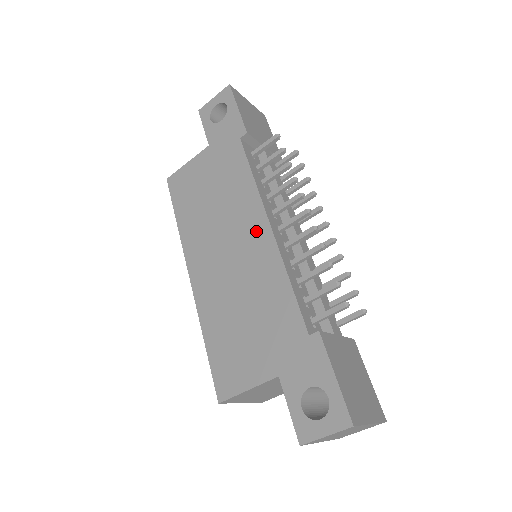
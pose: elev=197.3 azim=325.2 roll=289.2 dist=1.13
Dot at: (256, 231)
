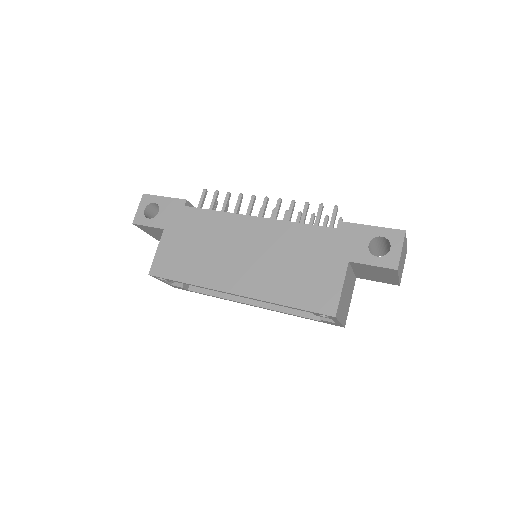
Dot at: (251, 227)
